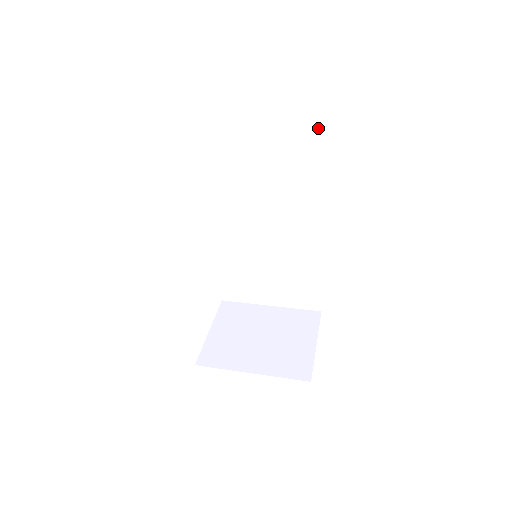
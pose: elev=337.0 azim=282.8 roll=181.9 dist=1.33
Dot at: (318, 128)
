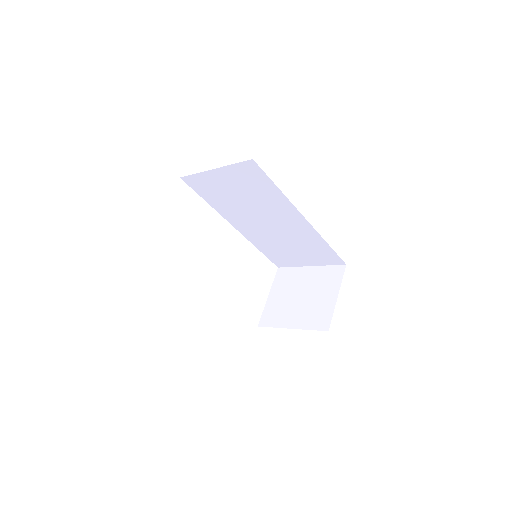
Dot at: (249, 164)
